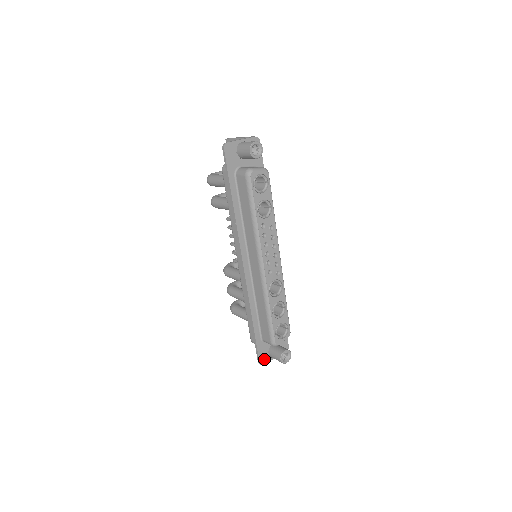
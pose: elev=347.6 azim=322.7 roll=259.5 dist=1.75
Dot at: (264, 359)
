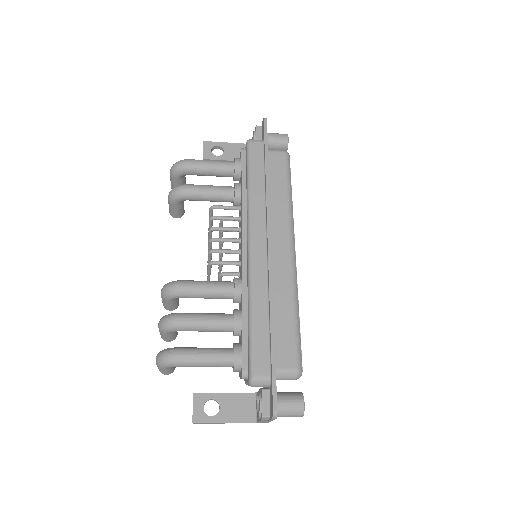
Dot at: occluded
